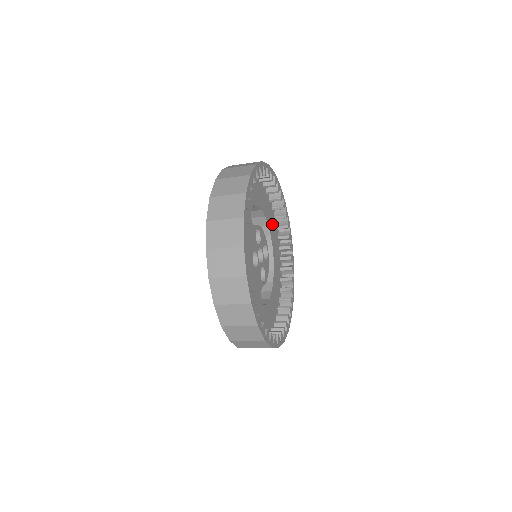
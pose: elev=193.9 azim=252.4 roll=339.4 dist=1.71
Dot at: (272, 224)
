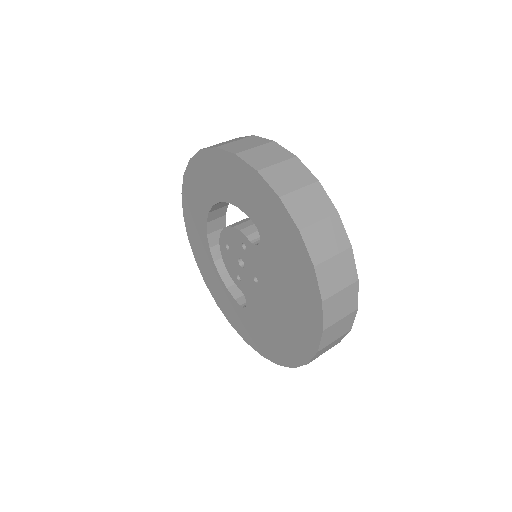
Dot at: occluded
